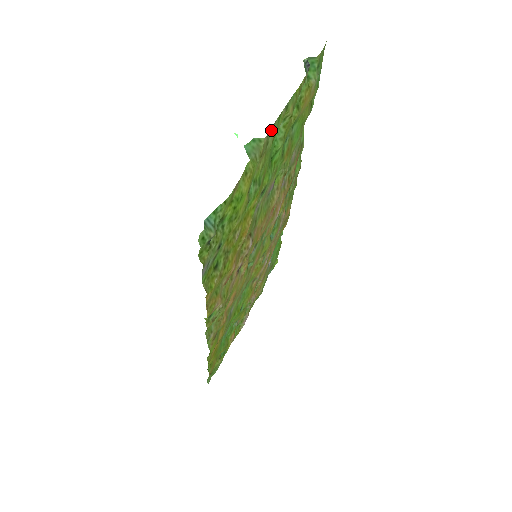
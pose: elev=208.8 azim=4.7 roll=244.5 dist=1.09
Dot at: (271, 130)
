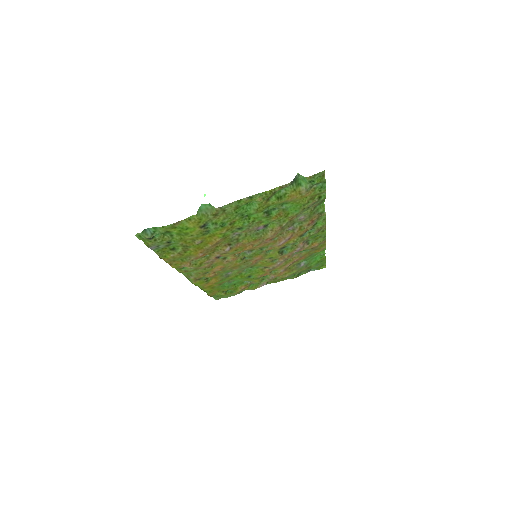
Dot at: (227, 205)
